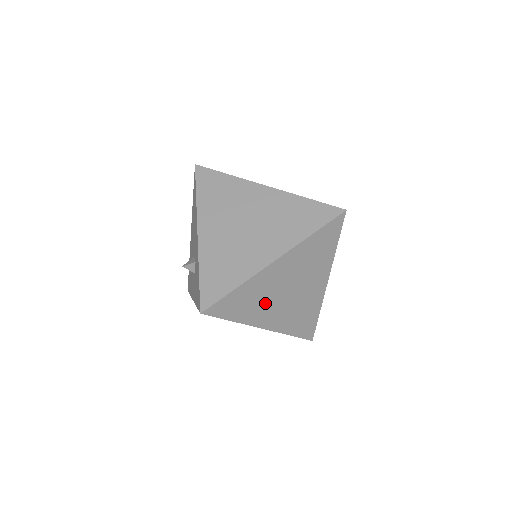
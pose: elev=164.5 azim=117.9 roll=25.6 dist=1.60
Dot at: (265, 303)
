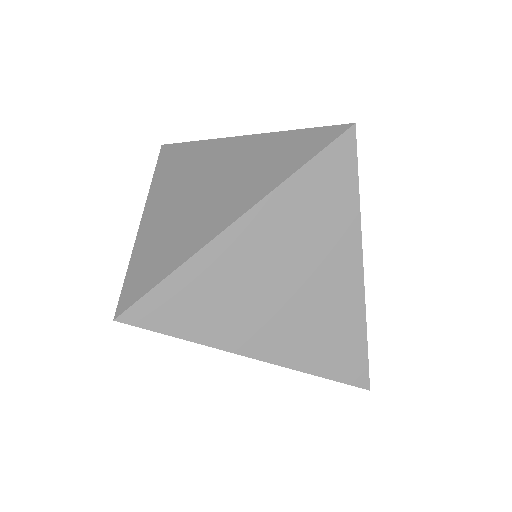
Dot at: (242, 306)
